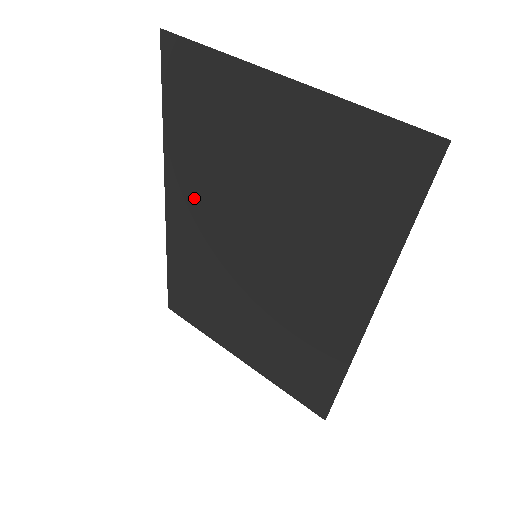
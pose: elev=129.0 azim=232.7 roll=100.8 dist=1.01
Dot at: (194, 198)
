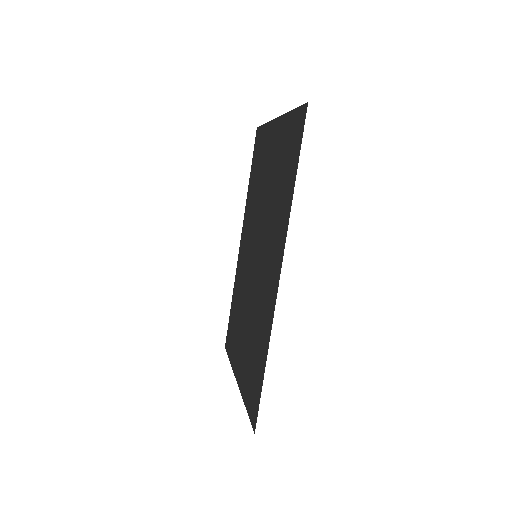
Dot at: (248, 228)
